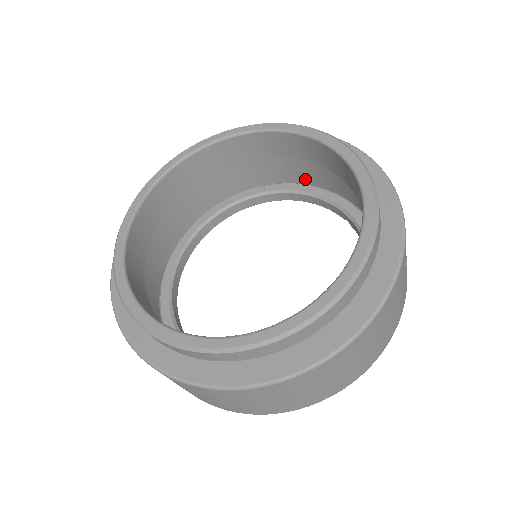
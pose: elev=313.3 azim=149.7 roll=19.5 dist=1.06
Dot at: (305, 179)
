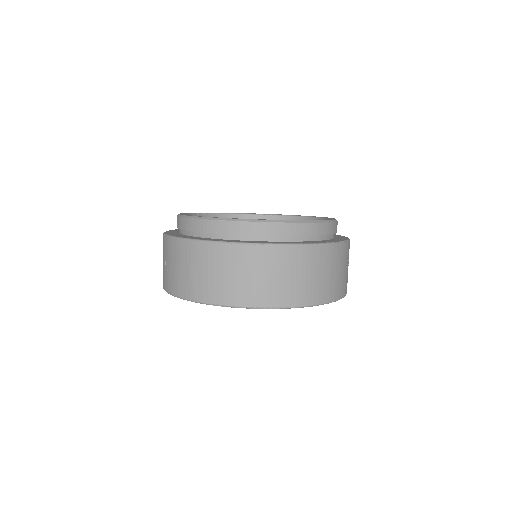
Dot at: occluded
